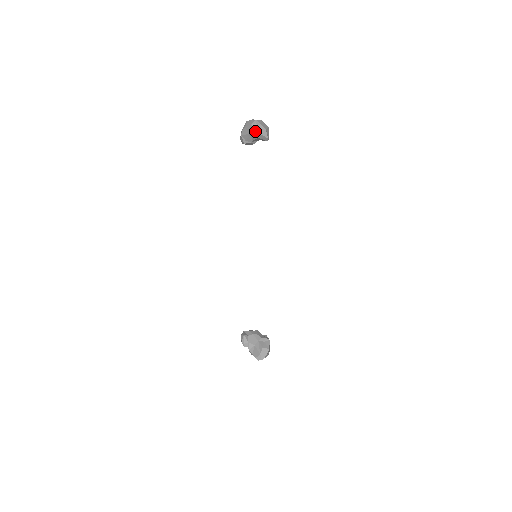
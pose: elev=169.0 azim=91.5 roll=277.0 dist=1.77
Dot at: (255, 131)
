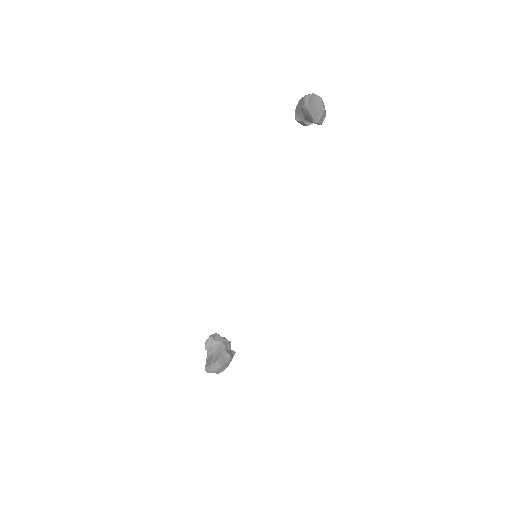
Dot at: (305, 106)
